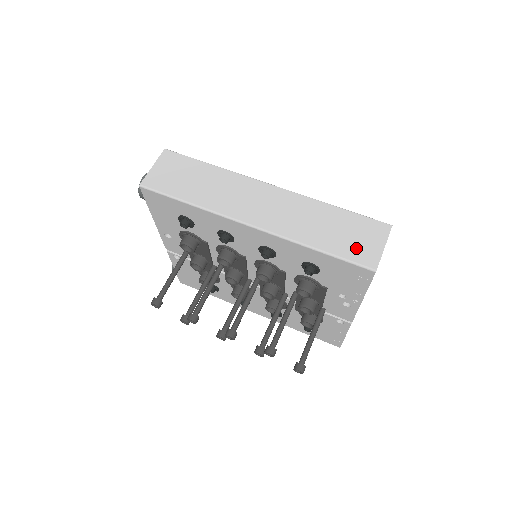
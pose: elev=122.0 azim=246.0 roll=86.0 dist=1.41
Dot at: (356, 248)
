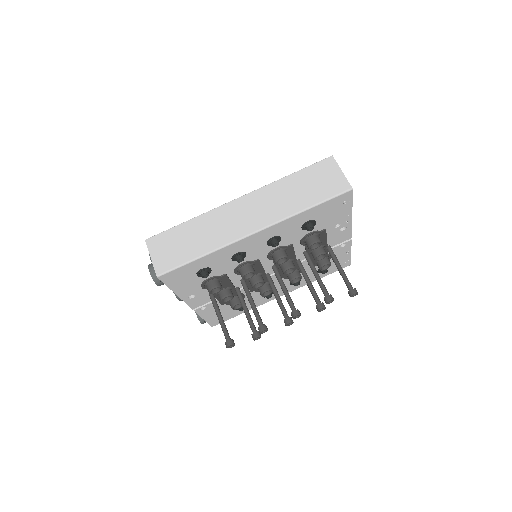
Dot at: (328, 187)
